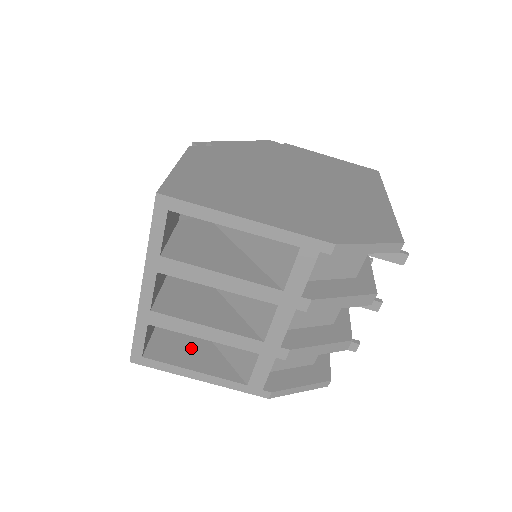
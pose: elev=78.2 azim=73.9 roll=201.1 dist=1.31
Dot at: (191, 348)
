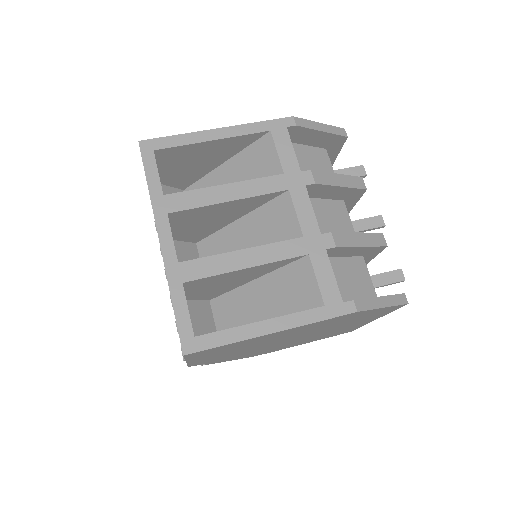
Dot at: occluded
